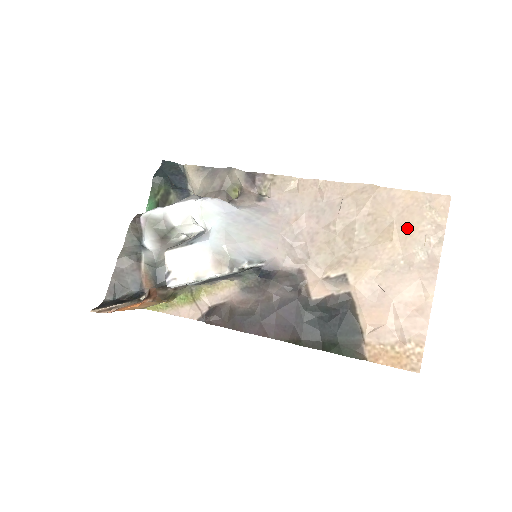
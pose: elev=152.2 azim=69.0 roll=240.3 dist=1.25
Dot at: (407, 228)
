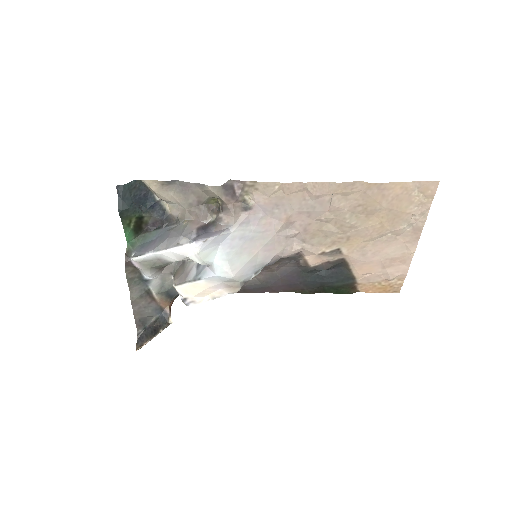
Dot at: (396, 212)
